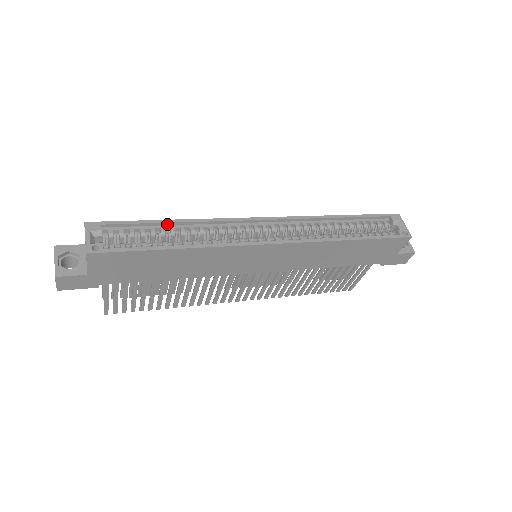
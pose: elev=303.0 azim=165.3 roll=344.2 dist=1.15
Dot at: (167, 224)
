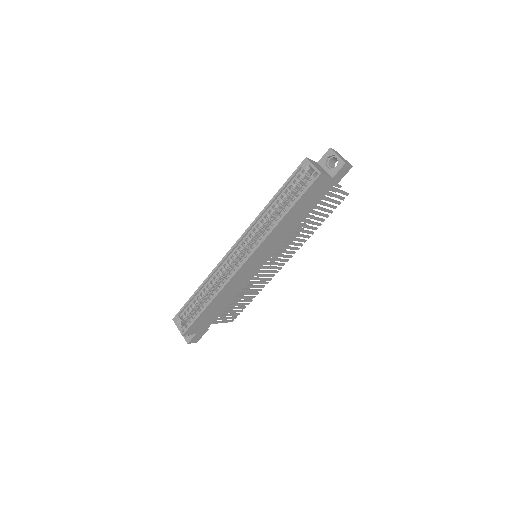
Dot at: (199, 291)
